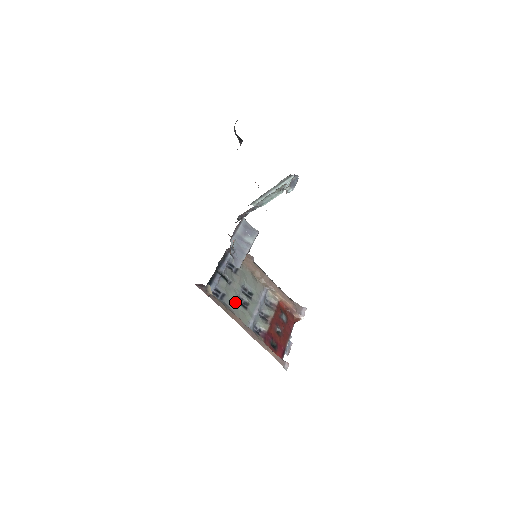
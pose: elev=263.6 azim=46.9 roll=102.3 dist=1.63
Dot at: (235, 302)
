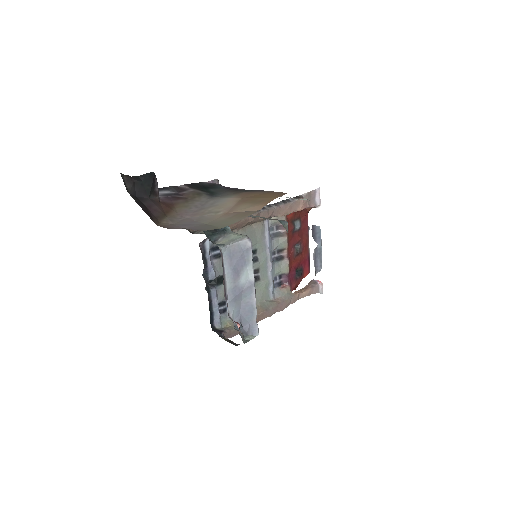
Dot at: occluded
